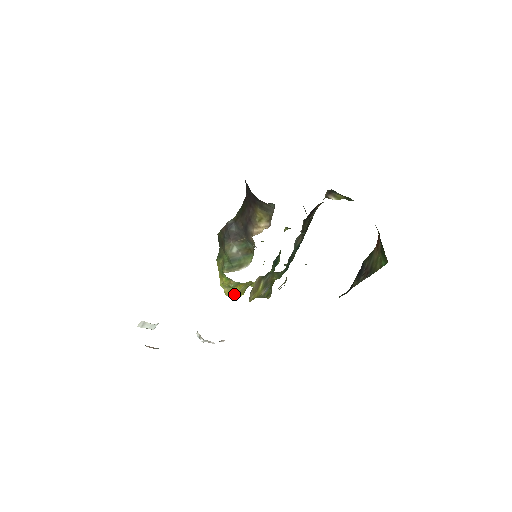
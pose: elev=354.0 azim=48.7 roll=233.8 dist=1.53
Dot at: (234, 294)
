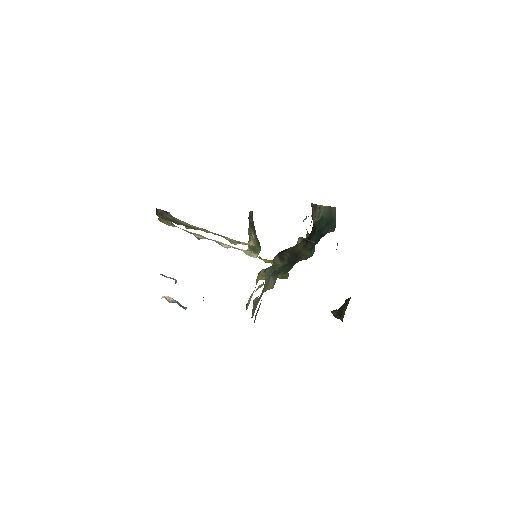
Dot at: occluded
